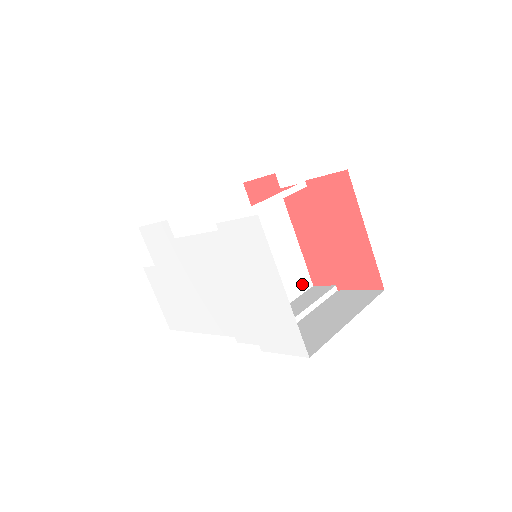
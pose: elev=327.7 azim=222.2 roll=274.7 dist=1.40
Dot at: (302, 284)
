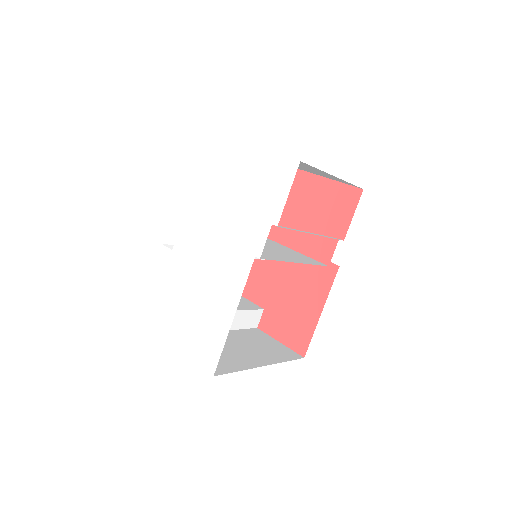
Dot at: (314, 262)
